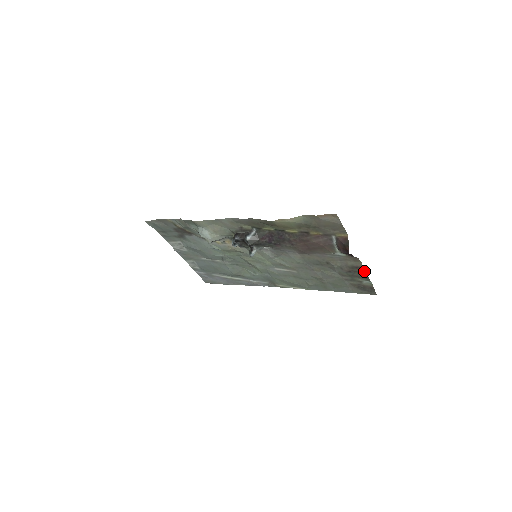
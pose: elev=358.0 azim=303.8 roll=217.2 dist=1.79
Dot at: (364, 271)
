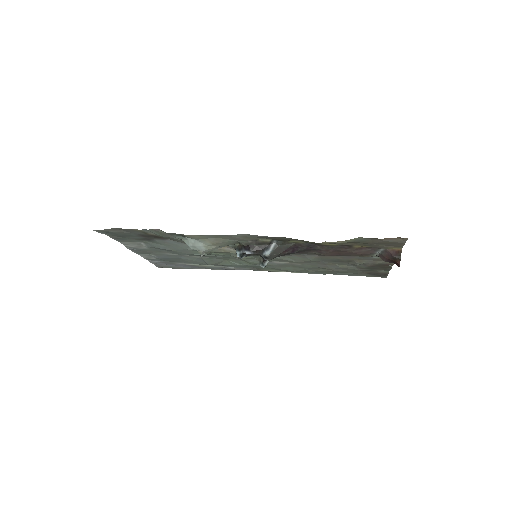
Dot at: (391, 266)
